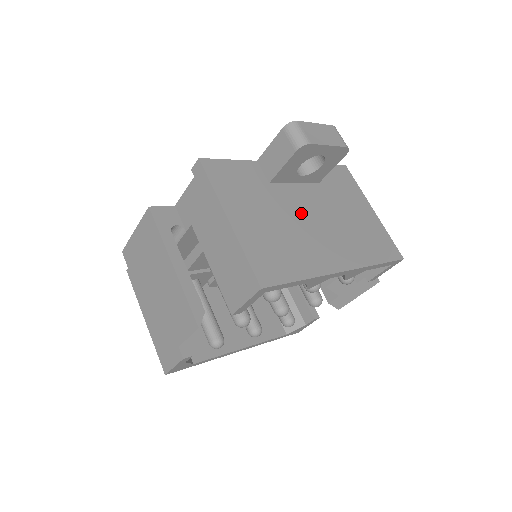
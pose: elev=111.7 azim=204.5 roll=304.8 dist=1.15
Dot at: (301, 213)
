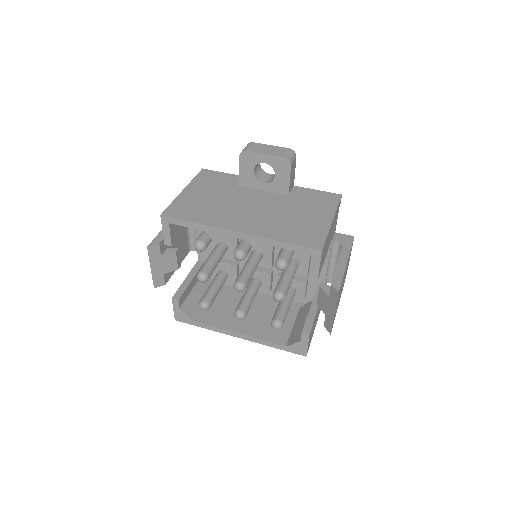
Dot at: (245, 201)
